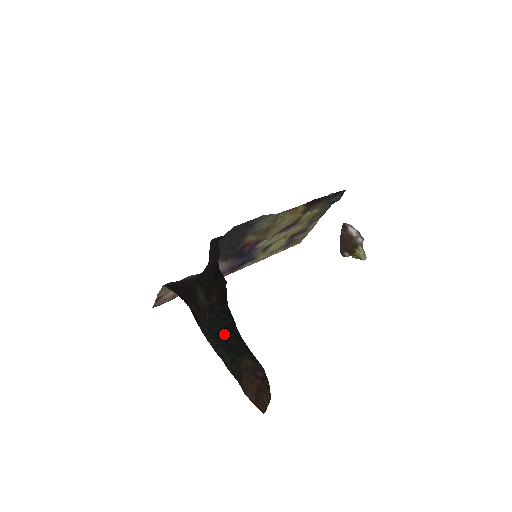
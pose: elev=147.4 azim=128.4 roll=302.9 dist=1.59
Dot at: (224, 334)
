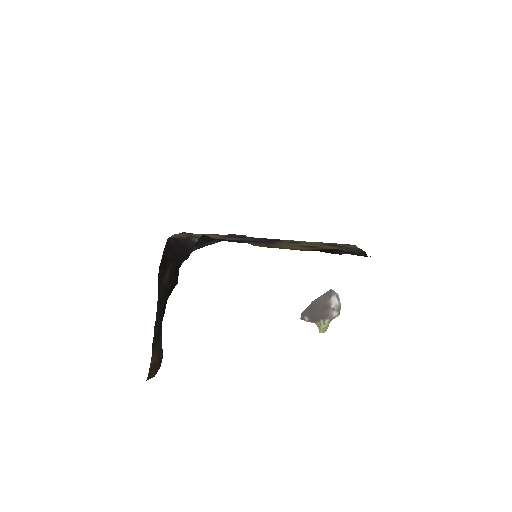
Dot at: (162, 313)
